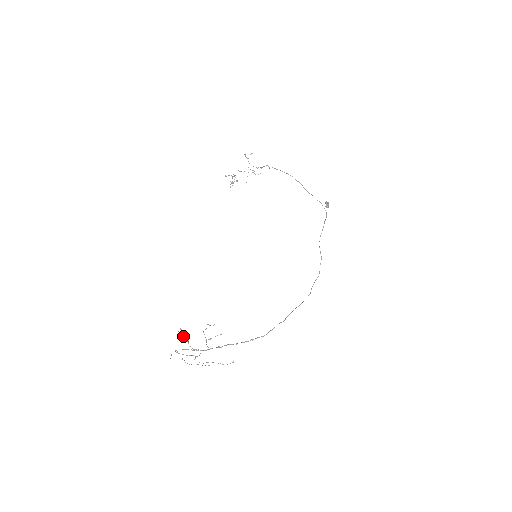
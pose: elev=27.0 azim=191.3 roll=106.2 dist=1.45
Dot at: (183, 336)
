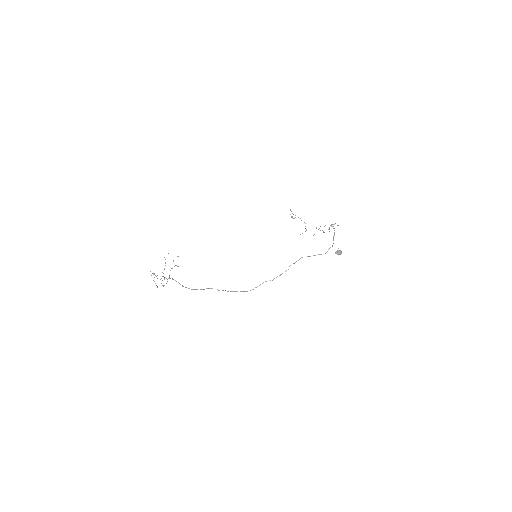
Dot at: (164, 257)
